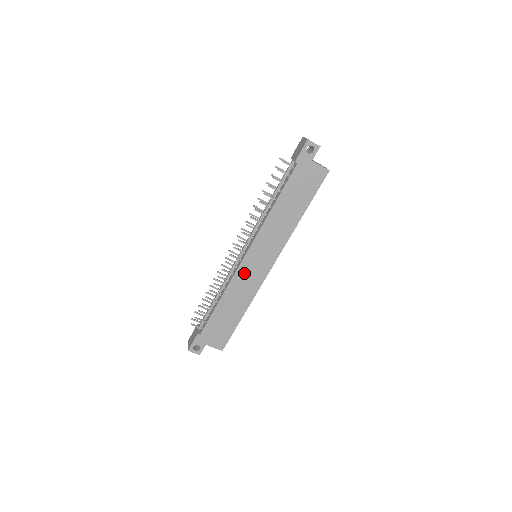
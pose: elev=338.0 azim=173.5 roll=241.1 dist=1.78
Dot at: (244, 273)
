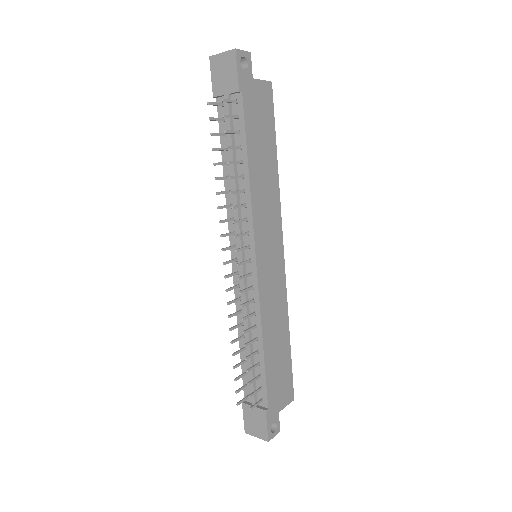
Dot at: (266, 286)
